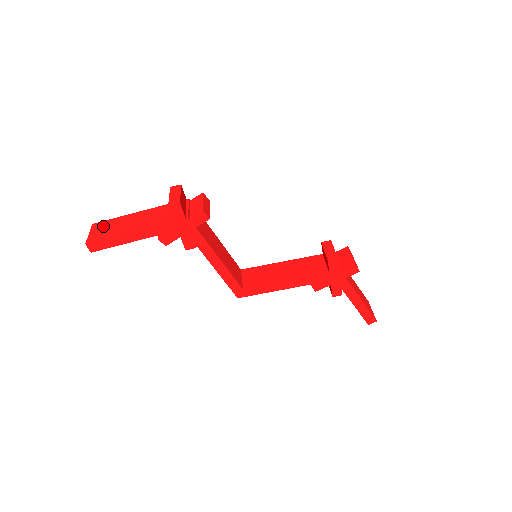
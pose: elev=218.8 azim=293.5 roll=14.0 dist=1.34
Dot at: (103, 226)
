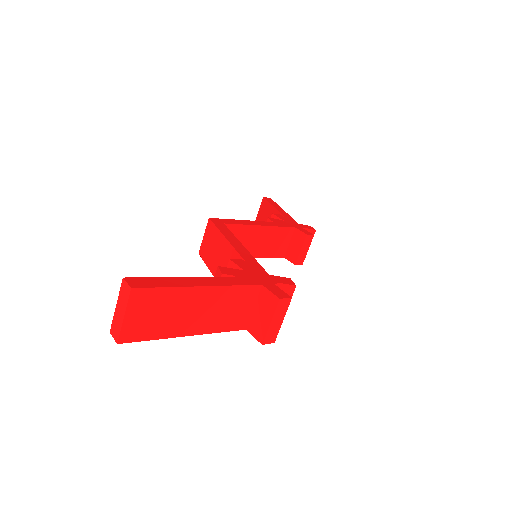
Dot at: (152, 305)
